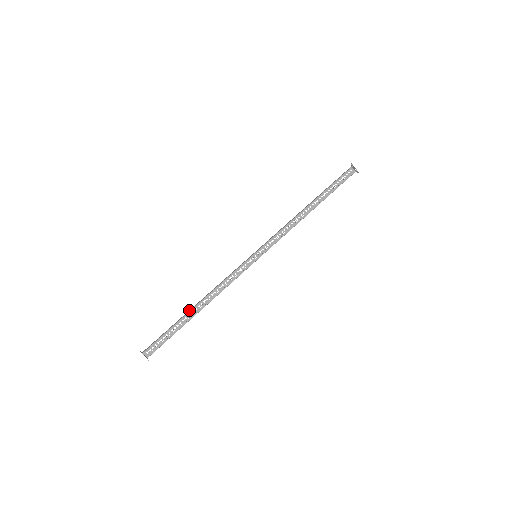
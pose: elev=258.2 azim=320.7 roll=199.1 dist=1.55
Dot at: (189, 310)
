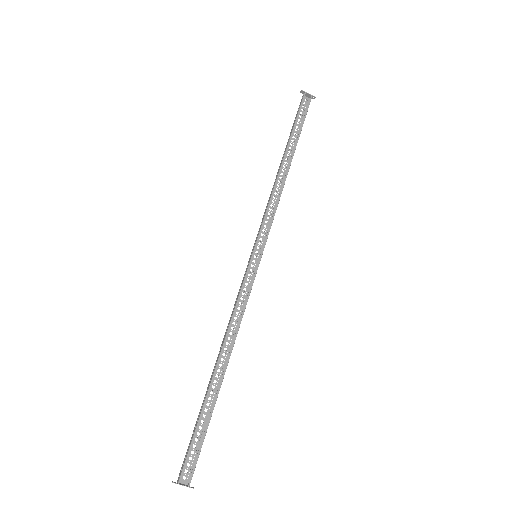
Dot at: (210, 378)
